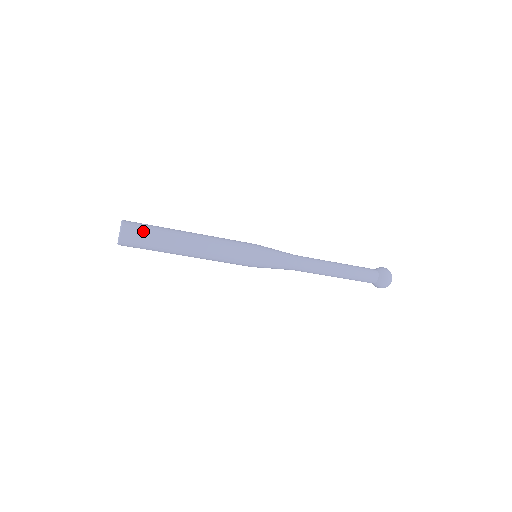
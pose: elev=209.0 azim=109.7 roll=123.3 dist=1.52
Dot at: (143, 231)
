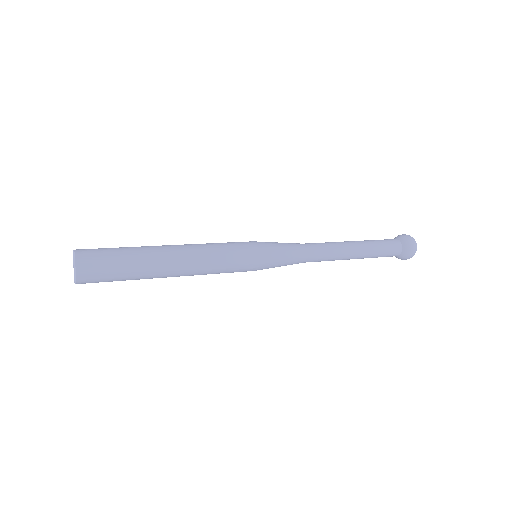
Dot at: (106, 278)
